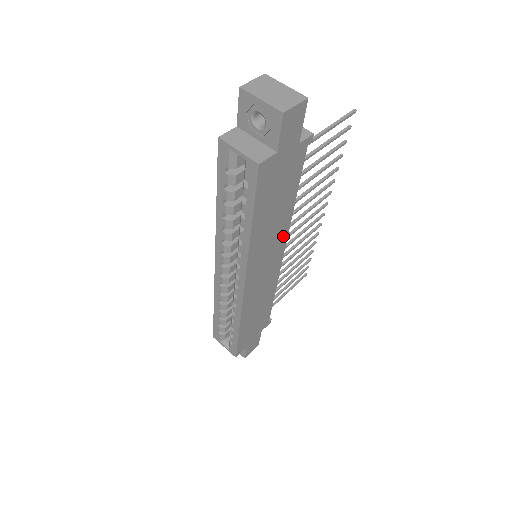
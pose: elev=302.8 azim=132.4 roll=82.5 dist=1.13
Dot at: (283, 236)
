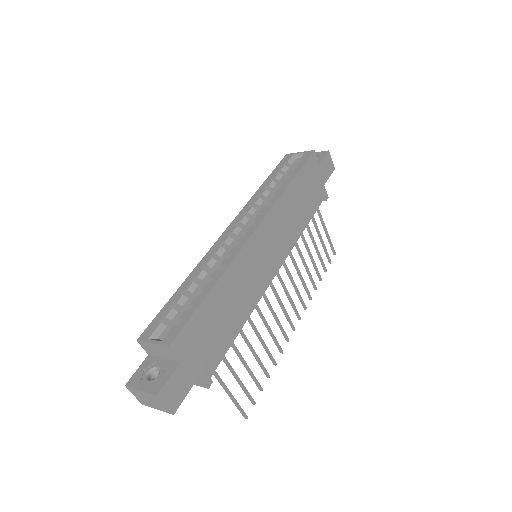
Dot at: (288, 246)
